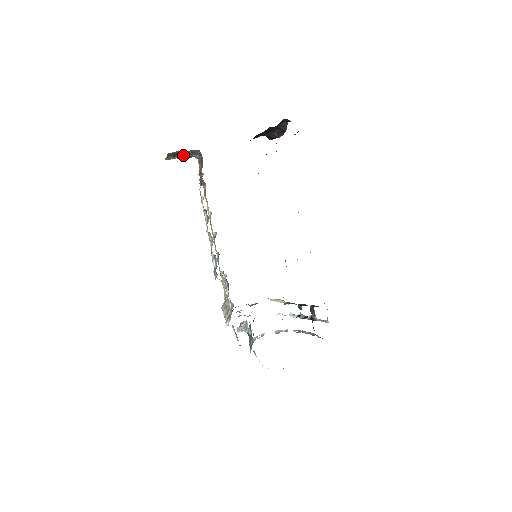
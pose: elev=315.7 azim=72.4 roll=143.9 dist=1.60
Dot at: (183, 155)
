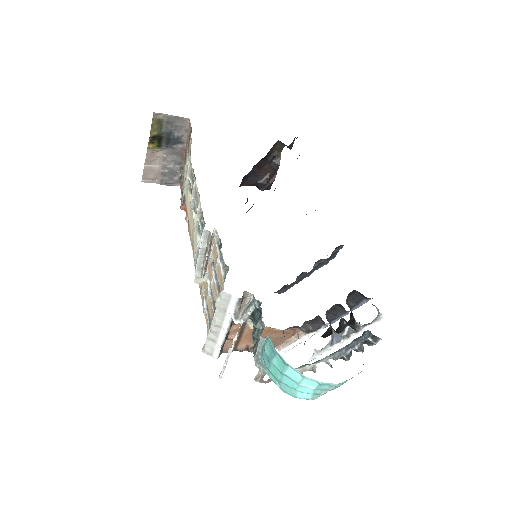
Dot at: (167, 154)
